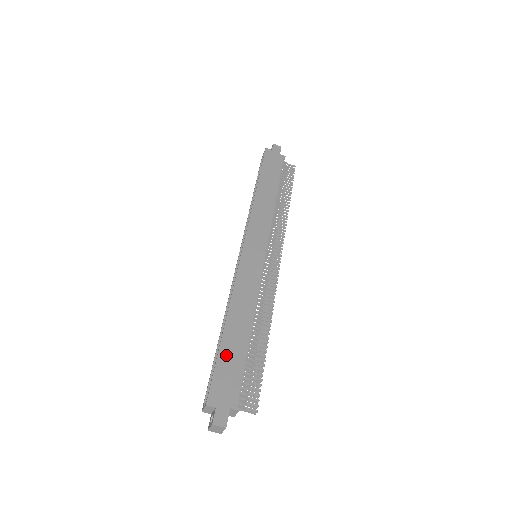
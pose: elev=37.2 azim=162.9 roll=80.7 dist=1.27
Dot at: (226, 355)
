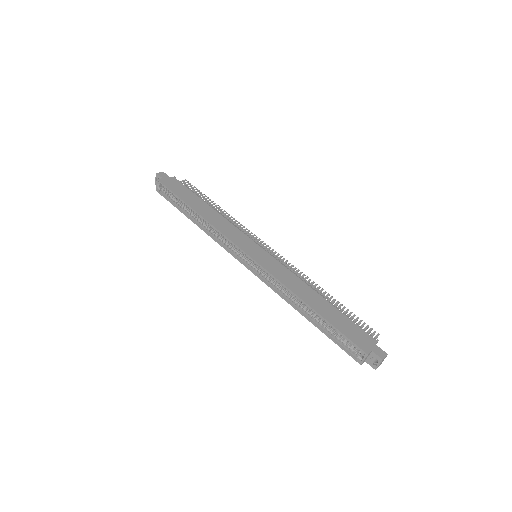
Dot at: (335, 322)
